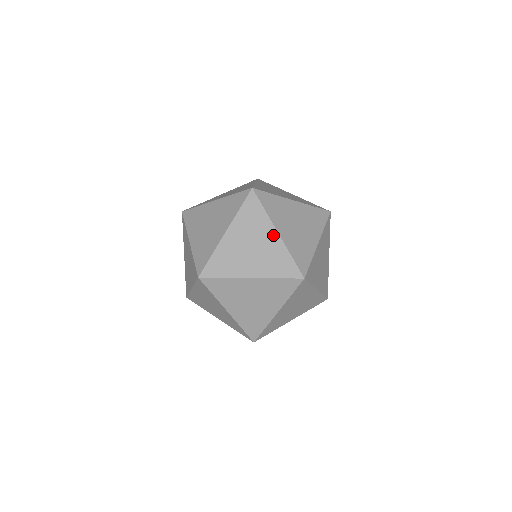
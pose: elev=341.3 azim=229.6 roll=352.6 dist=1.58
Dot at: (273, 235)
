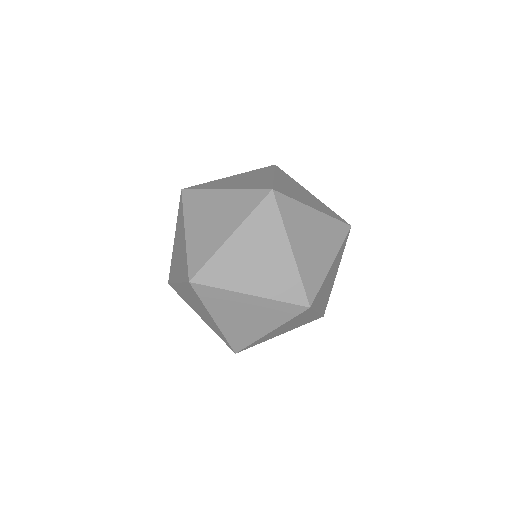
Dot at: (313, 315)
